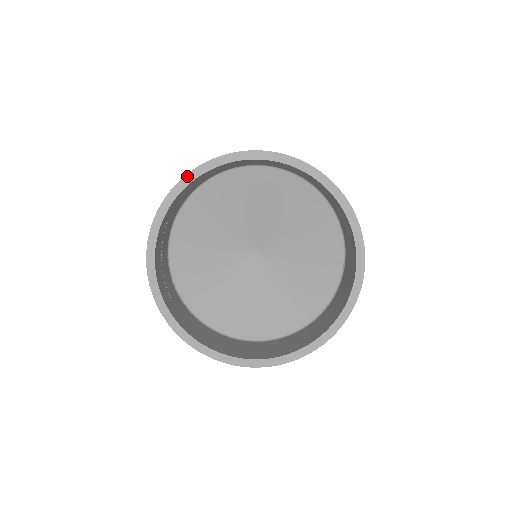
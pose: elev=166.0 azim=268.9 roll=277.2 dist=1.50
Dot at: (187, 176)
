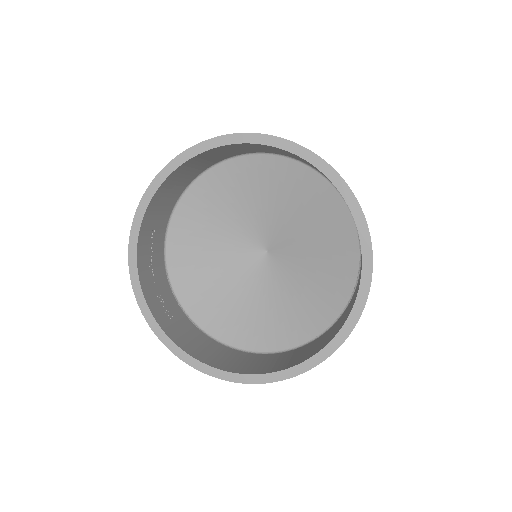
Dot at: (153, 182)
